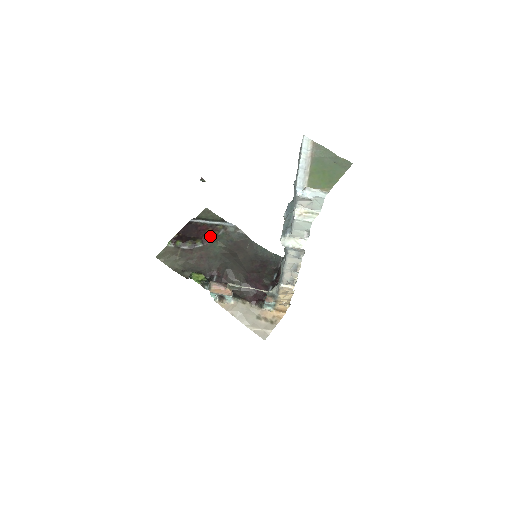
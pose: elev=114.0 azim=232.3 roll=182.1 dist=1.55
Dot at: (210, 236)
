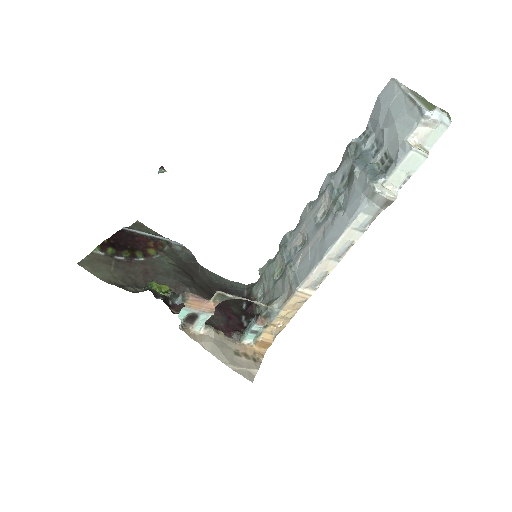
Dot at: (154, 249)
